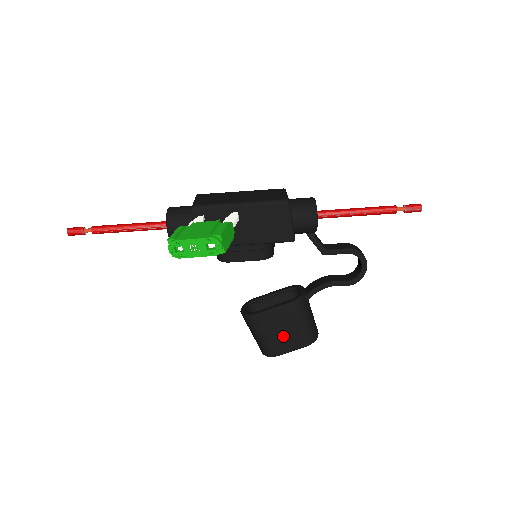
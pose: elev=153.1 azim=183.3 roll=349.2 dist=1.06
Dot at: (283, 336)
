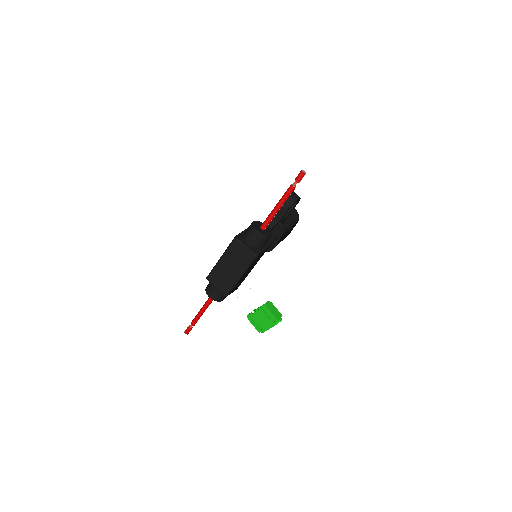
Dot at: (287, 234)
